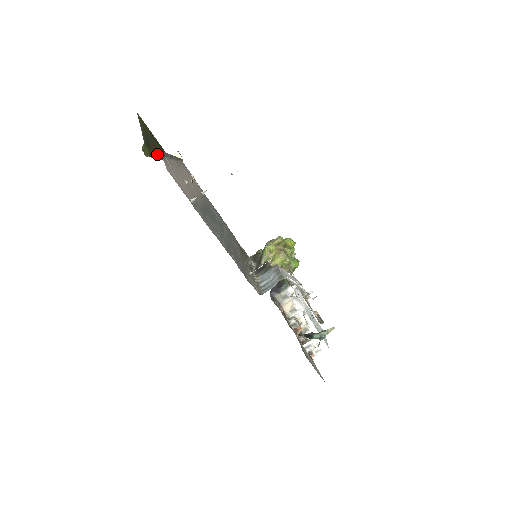
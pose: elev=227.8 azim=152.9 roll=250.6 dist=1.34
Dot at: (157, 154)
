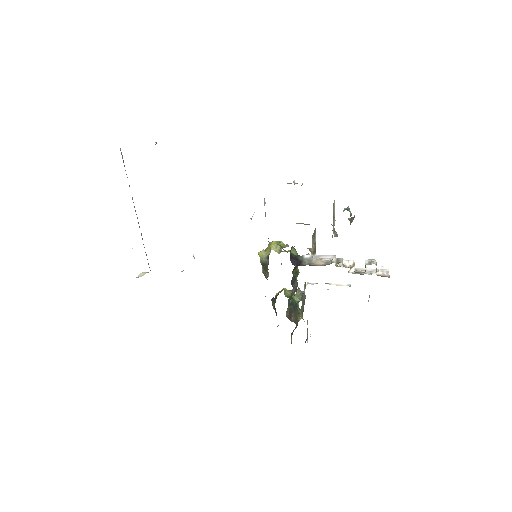
Dot at: occluded
